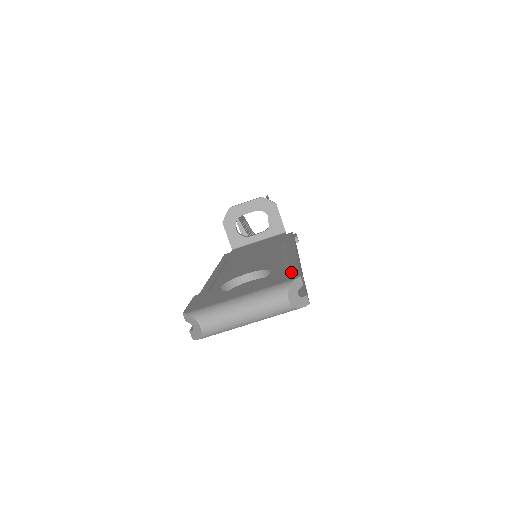
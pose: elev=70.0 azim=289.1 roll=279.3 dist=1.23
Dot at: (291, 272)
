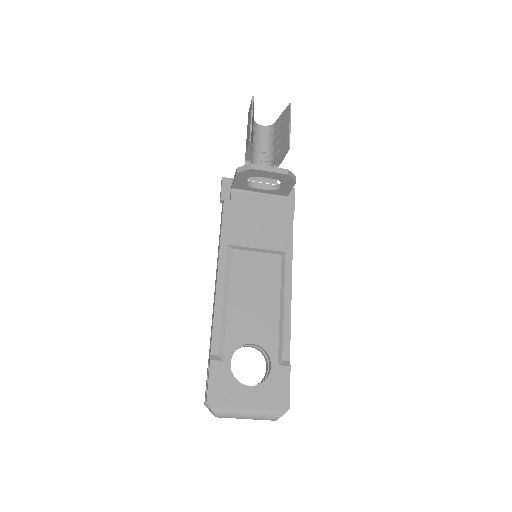
Dot at: (284, 390)
